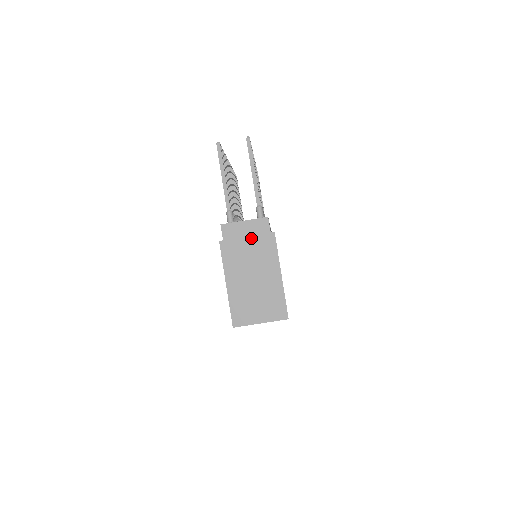
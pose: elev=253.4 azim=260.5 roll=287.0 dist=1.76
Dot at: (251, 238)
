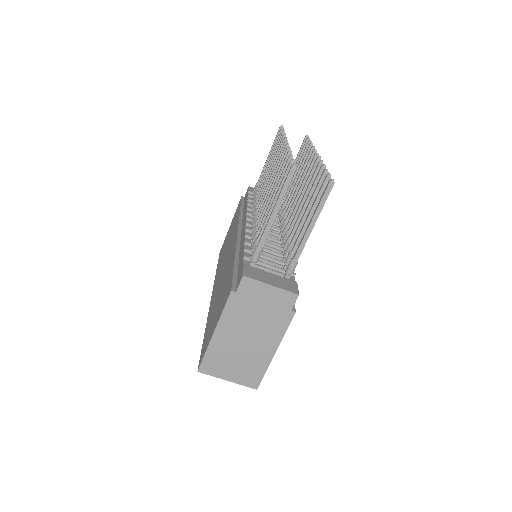
Dot at: (267, 305)
